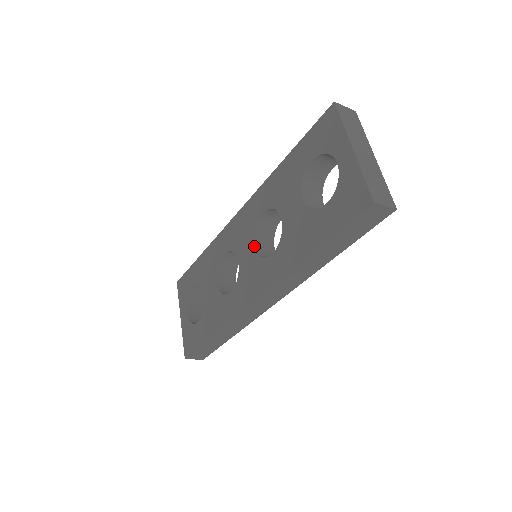
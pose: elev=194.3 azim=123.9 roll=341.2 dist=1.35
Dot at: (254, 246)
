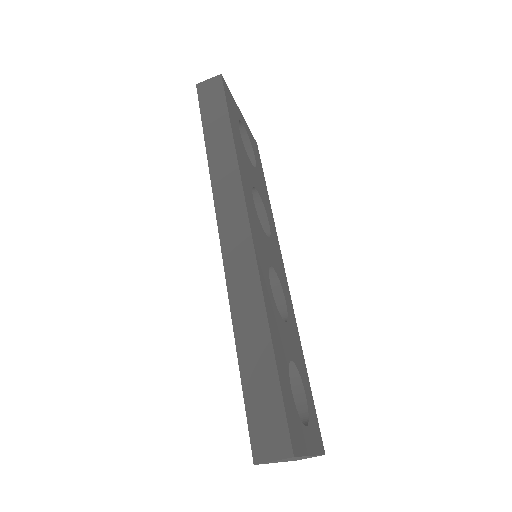
Dot at: occluded
